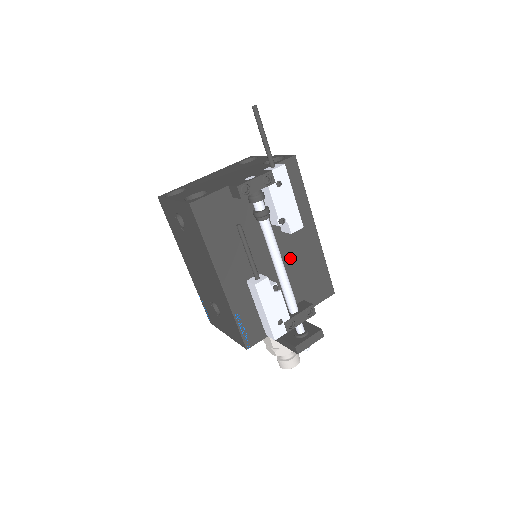
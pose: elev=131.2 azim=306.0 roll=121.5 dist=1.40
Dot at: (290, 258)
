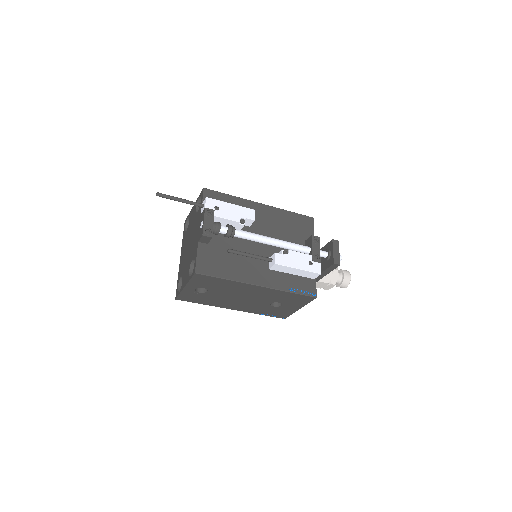
Dot at: (271, 232)
